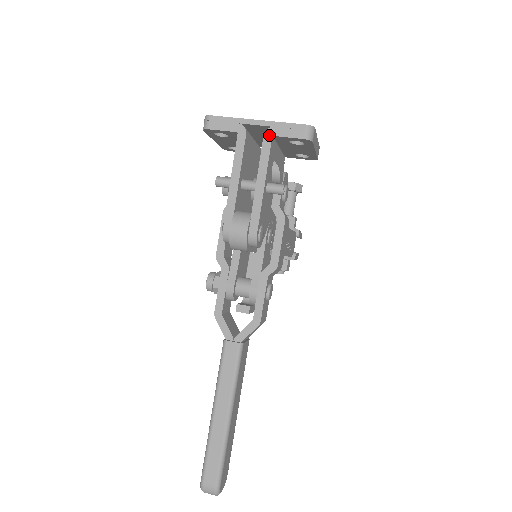
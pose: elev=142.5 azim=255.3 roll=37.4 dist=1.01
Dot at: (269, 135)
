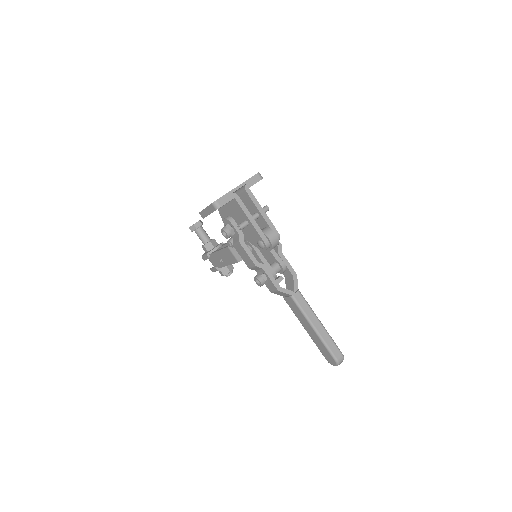
Dot at: (248, 189)
